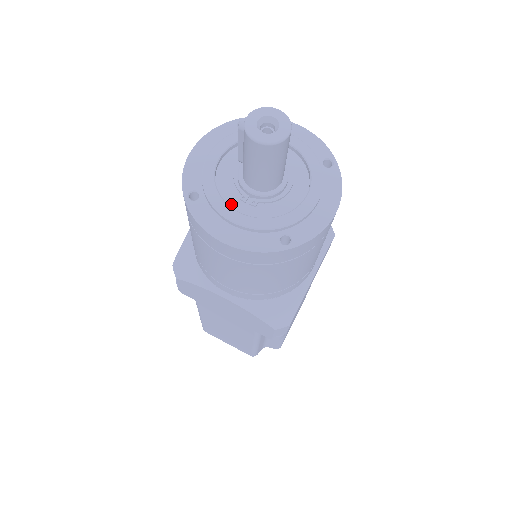
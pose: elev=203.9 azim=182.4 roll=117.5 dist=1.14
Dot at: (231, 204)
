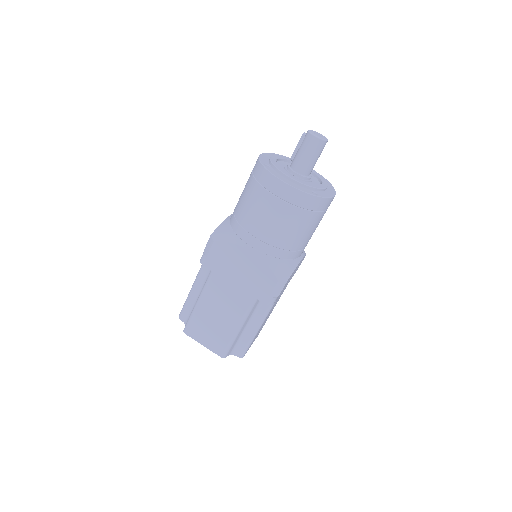
Dot at: occluded
